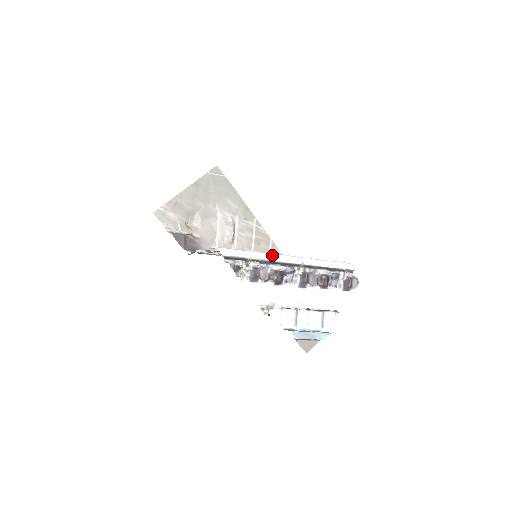
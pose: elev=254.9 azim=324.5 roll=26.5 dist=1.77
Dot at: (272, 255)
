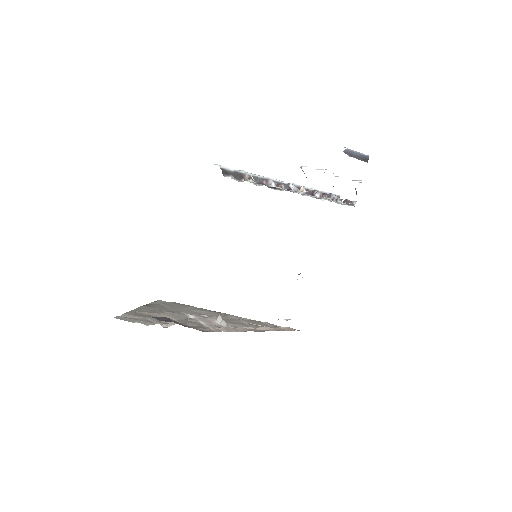
Dot at: occluded
